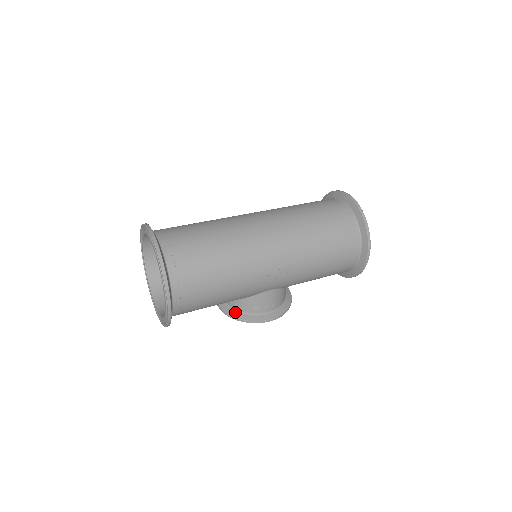
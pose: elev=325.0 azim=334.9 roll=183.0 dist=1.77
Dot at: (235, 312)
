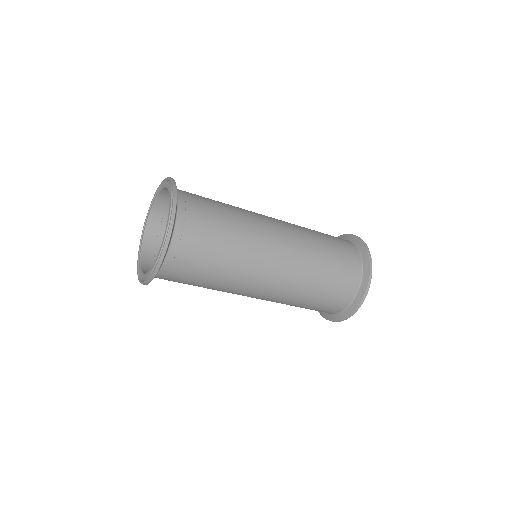
Dot at: occluded
